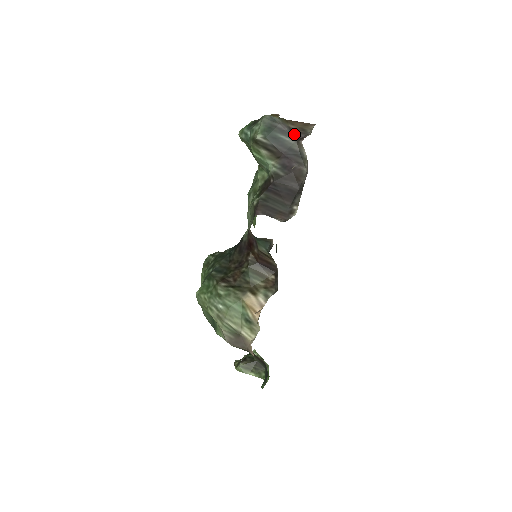
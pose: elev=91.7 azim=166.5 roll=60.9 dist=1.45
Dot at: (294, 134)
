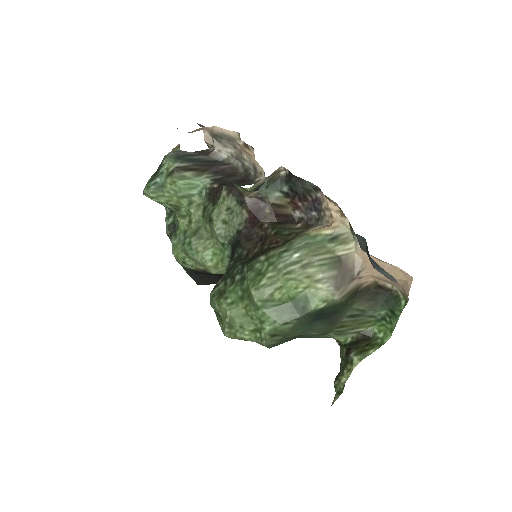
Dot at: (201, 154)
